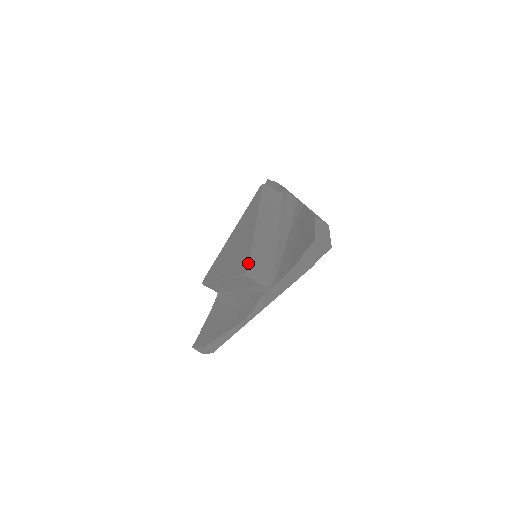
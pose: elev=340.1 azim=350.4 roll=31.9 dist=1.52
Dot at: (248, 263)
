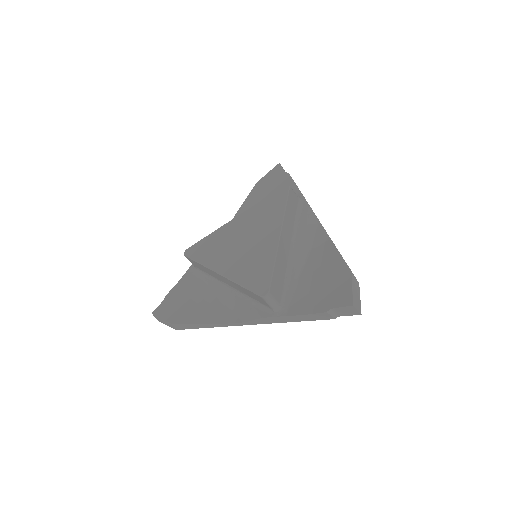
Dot at: (269, 286)
